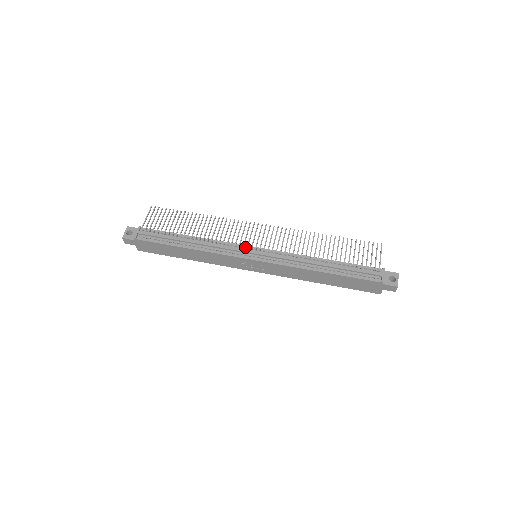
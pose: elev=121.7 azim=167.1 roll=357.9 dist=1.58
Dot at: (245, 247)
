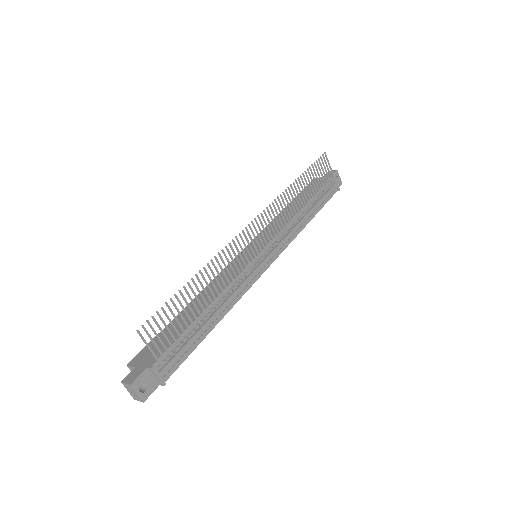
Dot at: (255, 262)
